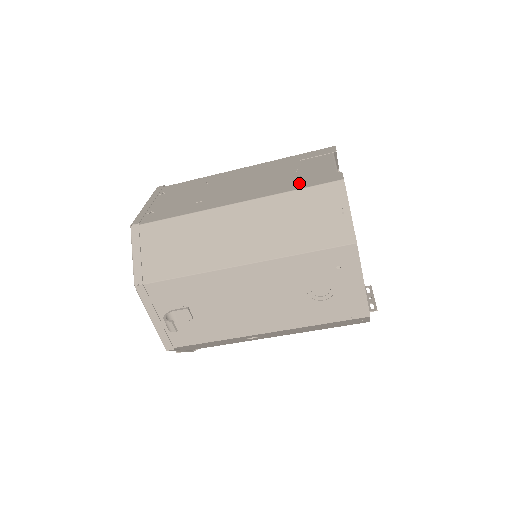
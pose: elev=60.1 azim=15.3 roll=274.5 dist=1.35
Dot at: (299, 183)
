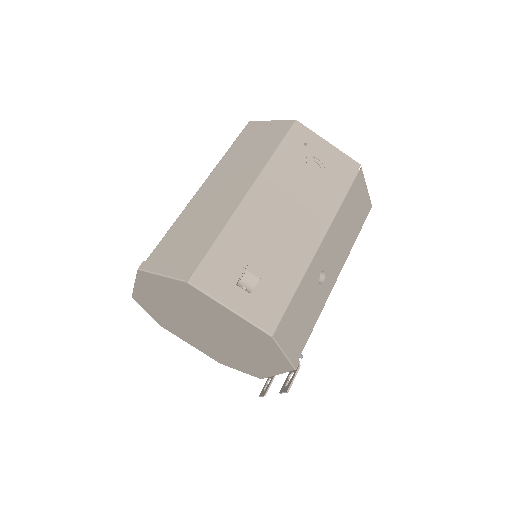
Dot at: occluded
